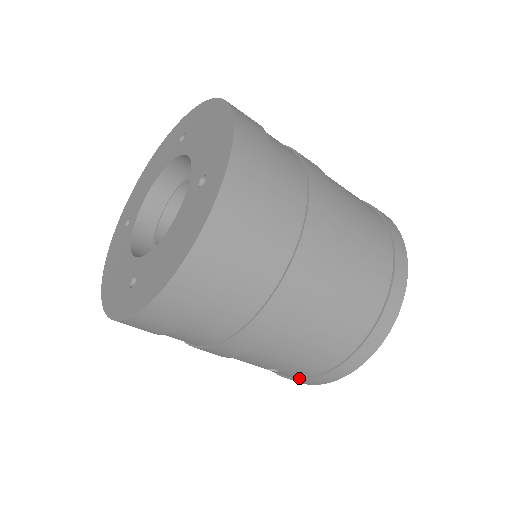
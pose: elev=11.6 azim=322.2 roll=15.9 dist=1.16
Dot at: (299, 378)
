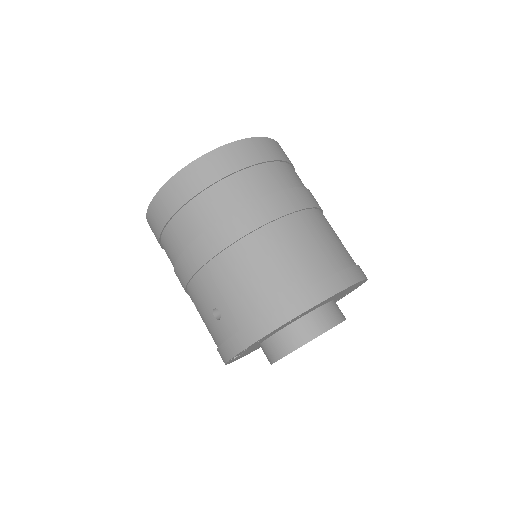
Dot at: (232, 336)
